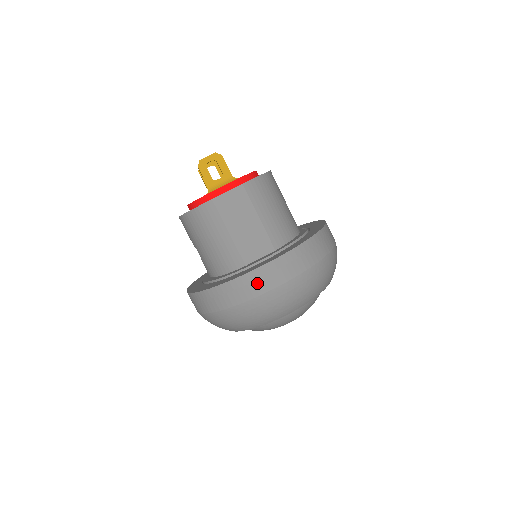
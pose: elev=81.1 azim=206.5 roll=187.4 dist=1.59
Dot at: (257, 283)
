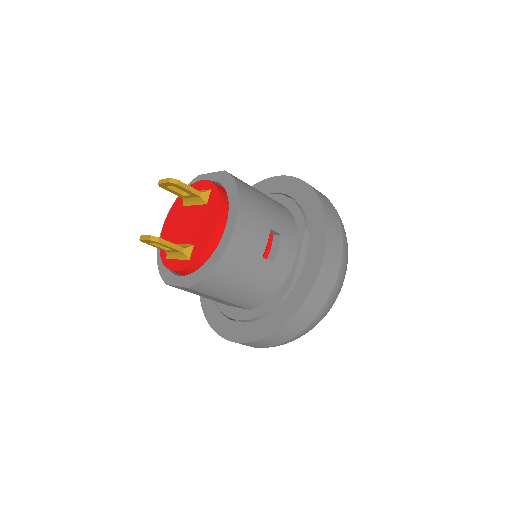
Dot at: occluded
